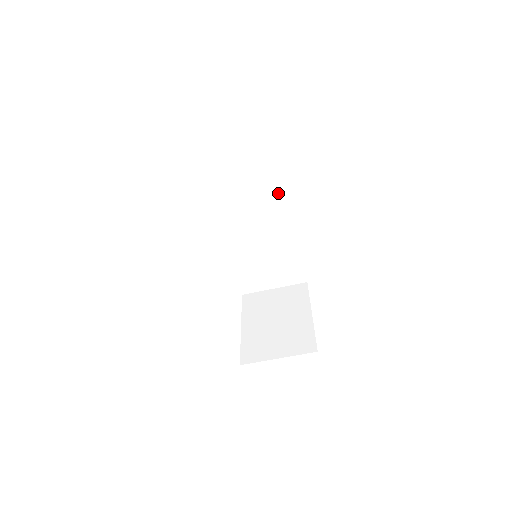
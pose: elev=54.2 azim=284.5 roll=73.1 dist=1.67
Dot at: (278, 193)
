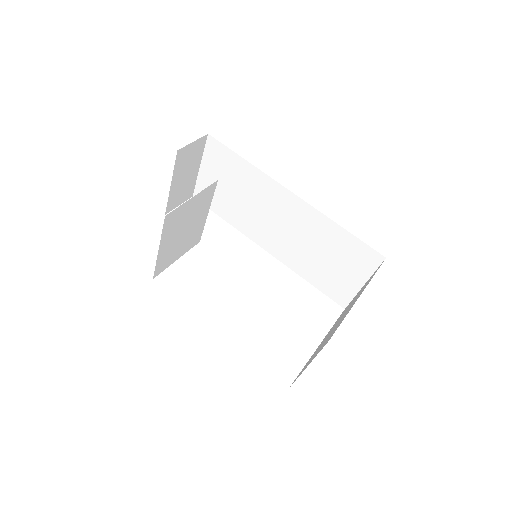
Dot at: (265, 181)
